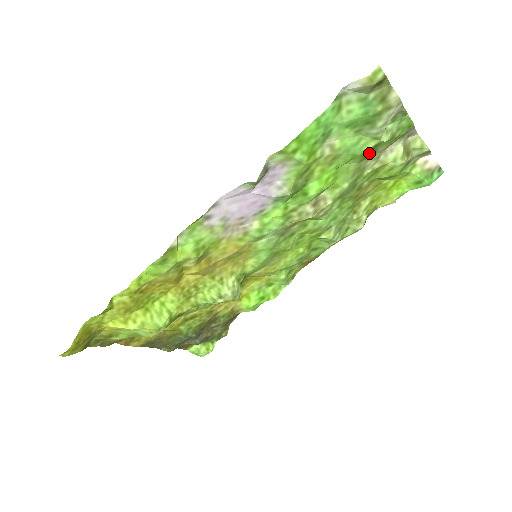
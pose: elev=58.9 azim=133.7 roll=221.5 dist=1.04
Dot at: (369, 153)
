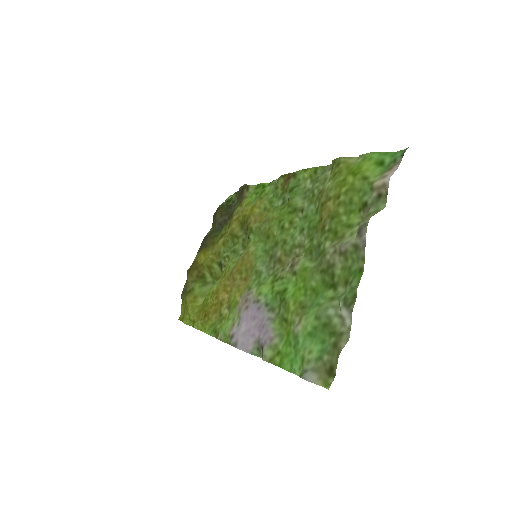
Dot at: (328, 277)
